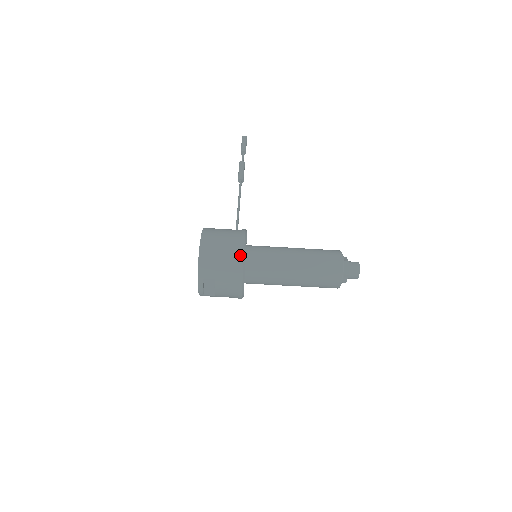
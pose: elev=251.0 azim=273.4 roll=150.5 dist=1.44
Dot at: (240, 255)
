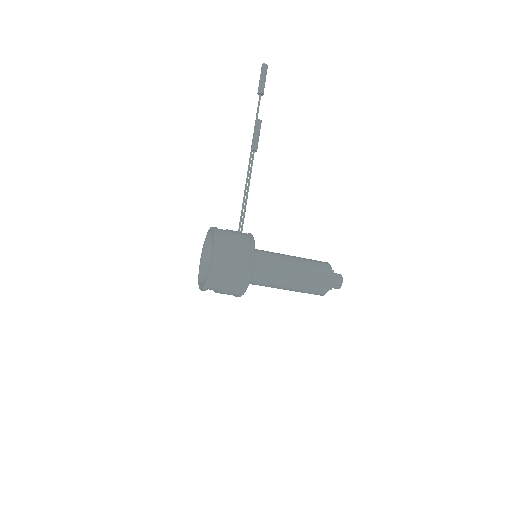
Dot at: (246, 279)
